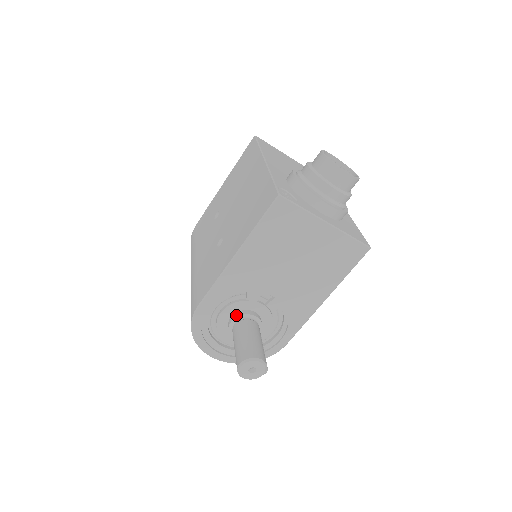
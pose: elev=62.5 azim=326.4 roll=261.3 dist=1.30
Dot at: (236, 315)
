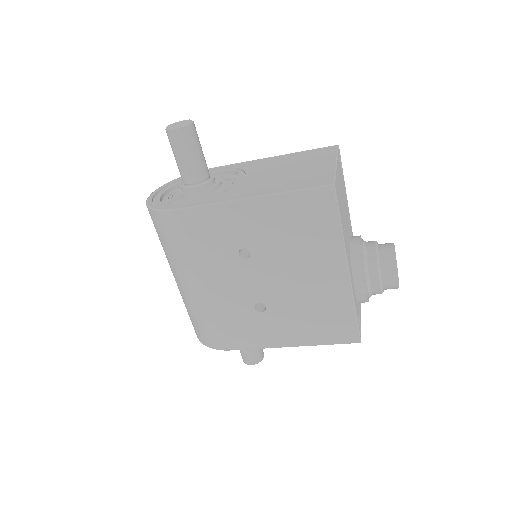
Dot at: occluded
